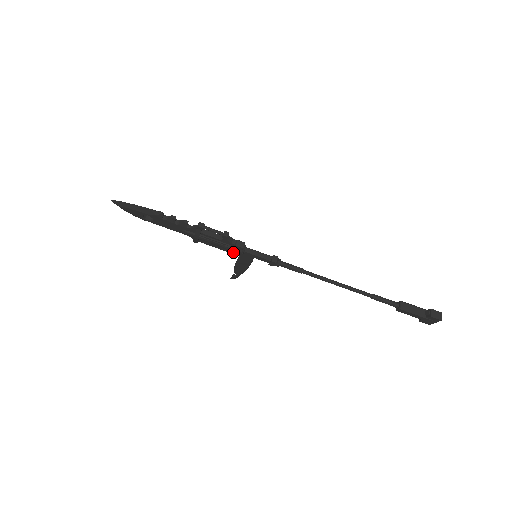
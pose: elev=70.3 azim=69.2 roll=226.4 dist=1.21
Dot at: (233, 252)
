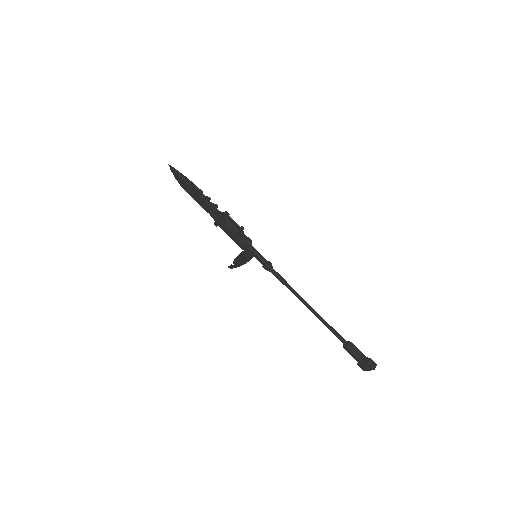
Dot at: (240, 245)
